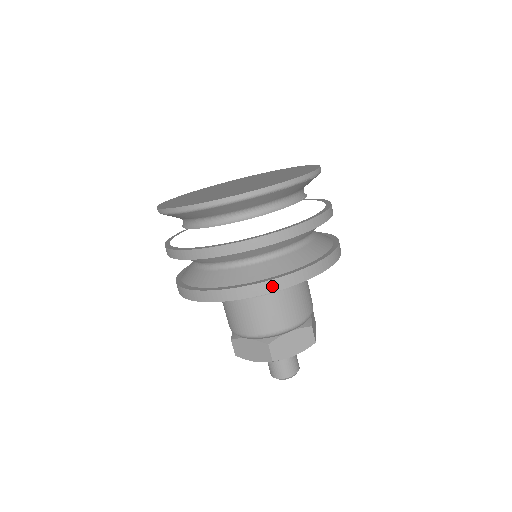
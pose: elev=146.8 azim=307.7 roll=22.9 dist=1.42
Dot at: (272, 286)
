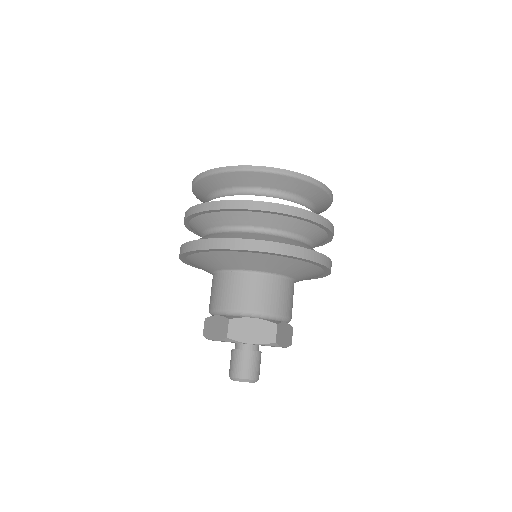
Dot at: (321, 259)
